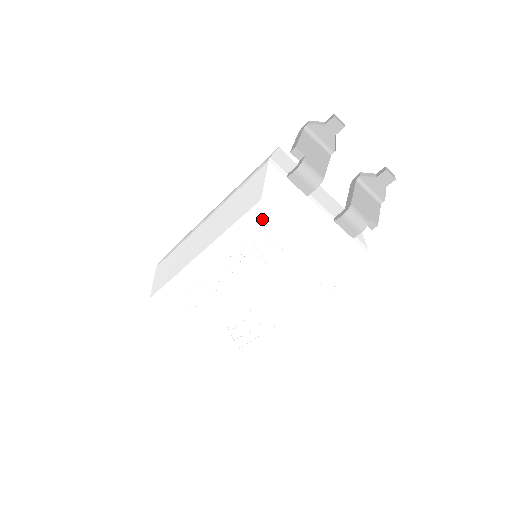
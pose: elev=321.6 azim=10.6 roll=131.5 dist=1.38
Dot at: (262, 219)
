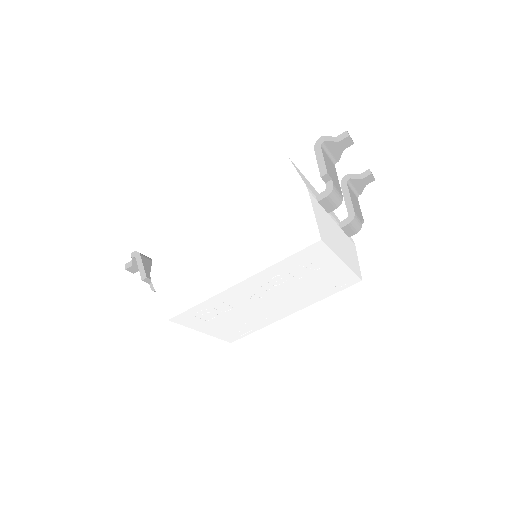
Dot at: (314, 252)
